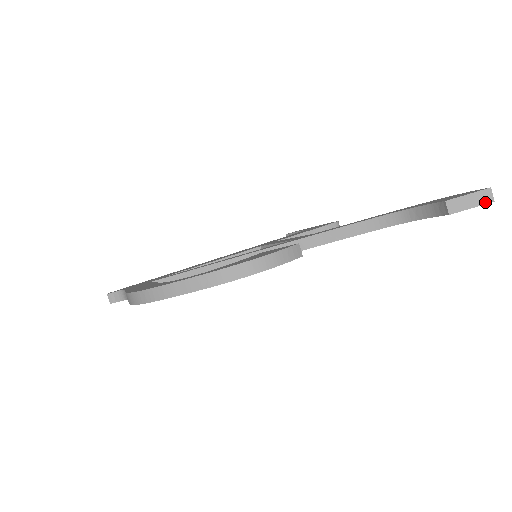
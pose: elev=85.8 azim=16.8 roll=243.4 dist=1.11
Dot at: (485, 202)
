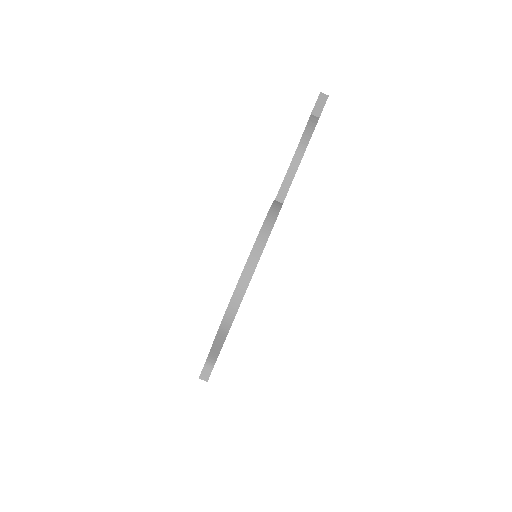
Dot at: (326, 99)
